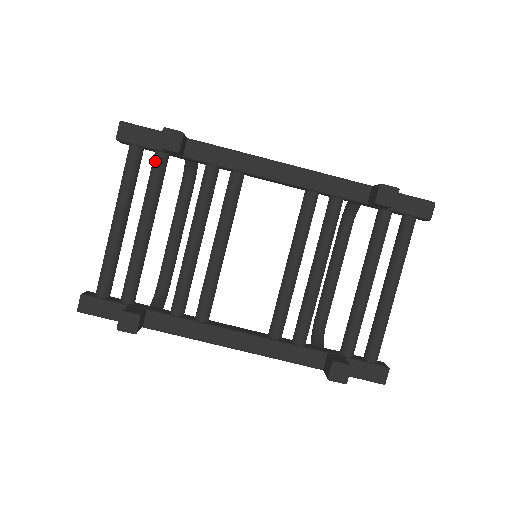
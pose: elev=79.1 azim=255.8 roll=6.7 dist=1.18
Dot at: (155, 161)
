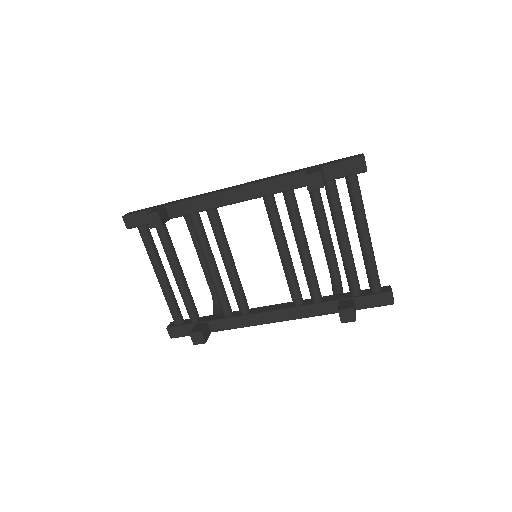
Dot at: (157, 230)
